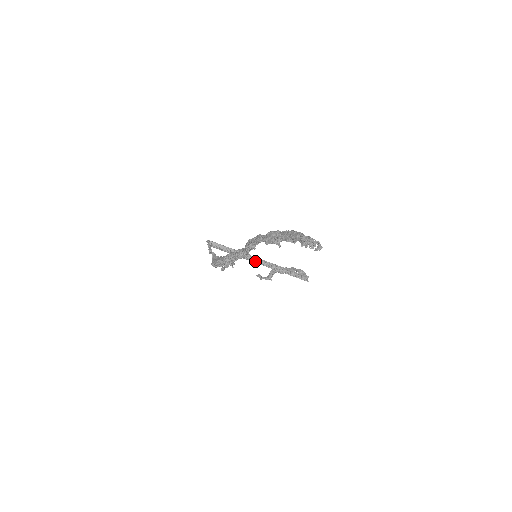
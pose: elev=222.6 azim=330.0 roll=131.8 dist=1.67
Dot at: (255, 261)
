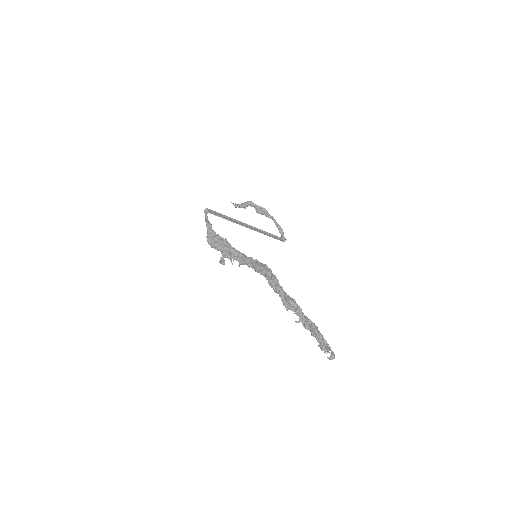
Dot at: (245, 226)
